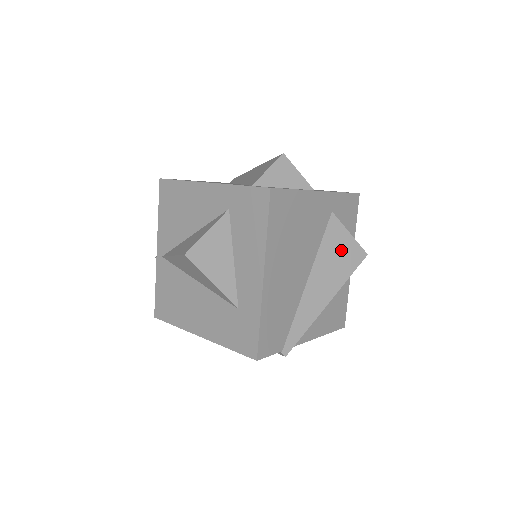
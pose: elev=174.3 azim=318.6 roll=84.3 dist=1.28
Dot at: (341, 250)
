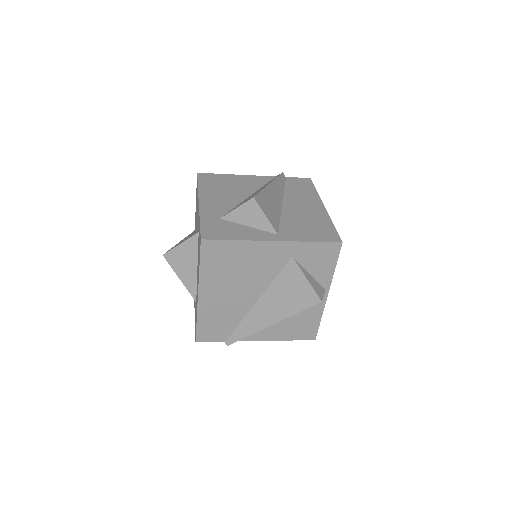
Dot at: (294, 290)
